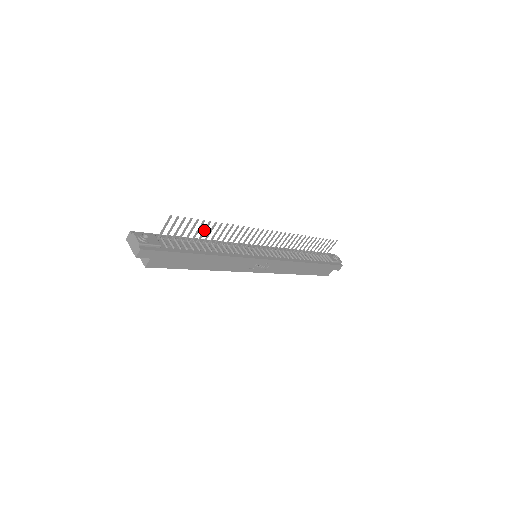
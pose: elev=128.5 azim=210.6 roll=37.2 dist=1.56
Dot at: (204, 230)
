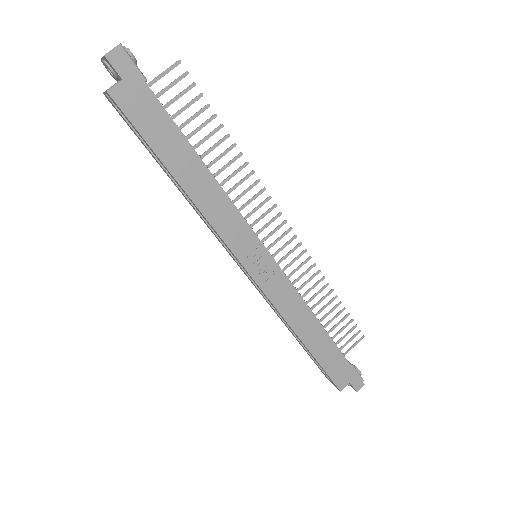
Dot at: (208, 134)
